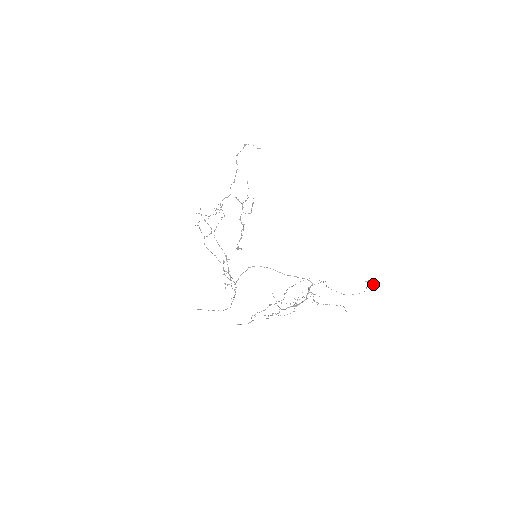
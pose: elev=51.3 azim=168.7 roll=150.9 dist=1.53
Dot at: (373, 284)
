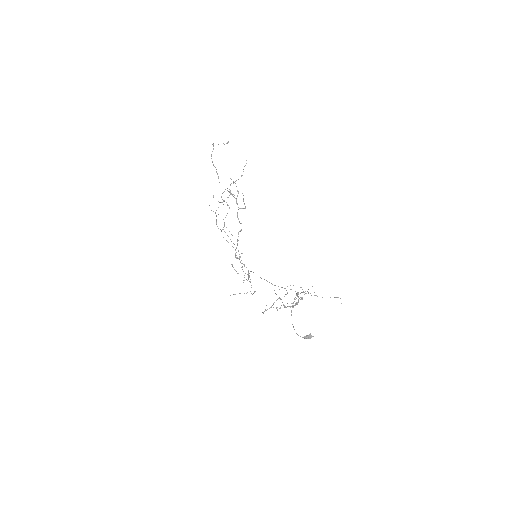
Dot at: occluded
